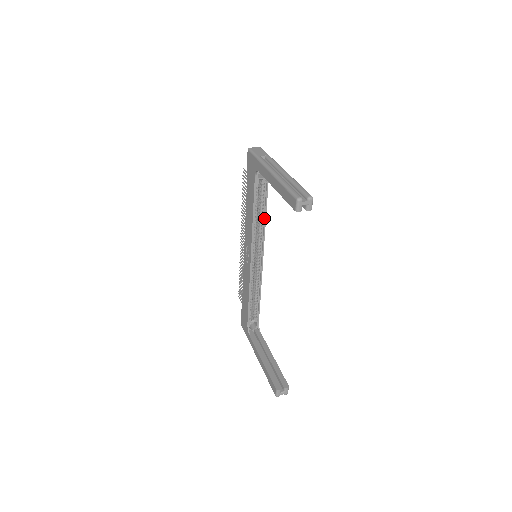
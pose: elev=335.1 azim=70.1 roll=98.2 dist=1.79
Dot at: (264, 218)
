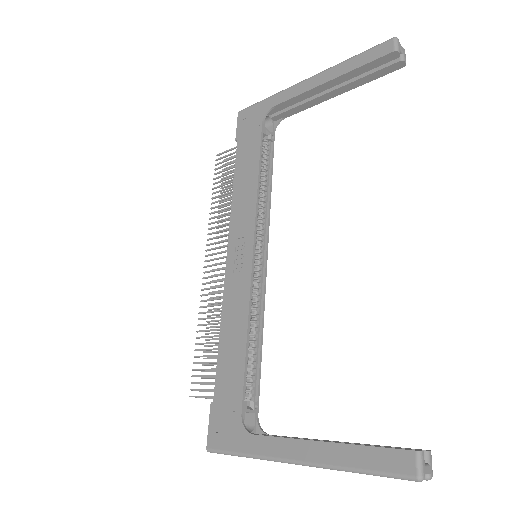
Dot at: (269, 191)
